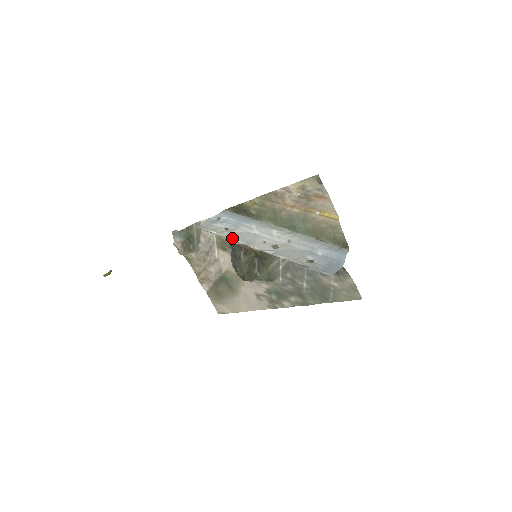
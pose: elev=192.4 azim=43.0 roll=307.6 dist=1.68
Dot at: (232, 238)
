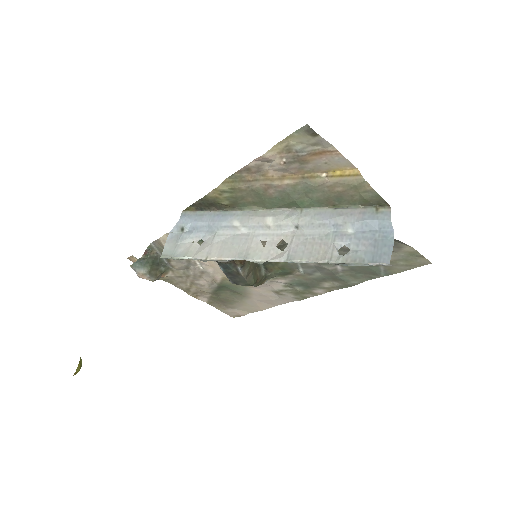
Dot at: (217, 257)
